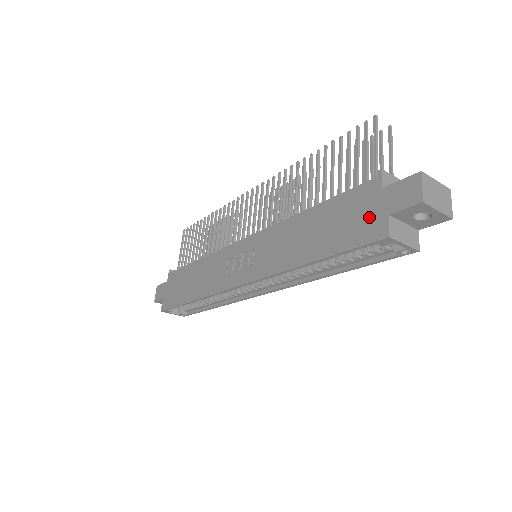
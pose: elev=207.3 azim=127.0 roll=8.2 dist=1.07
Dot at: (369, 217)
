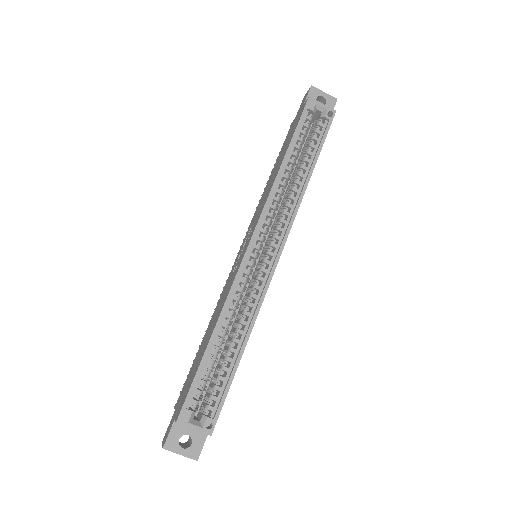
Dot at: (297, 118)
